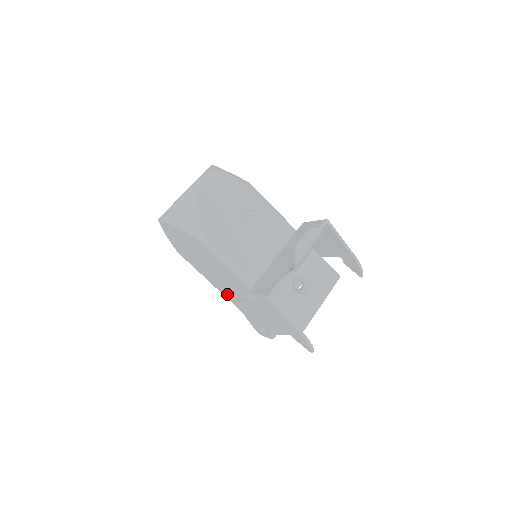
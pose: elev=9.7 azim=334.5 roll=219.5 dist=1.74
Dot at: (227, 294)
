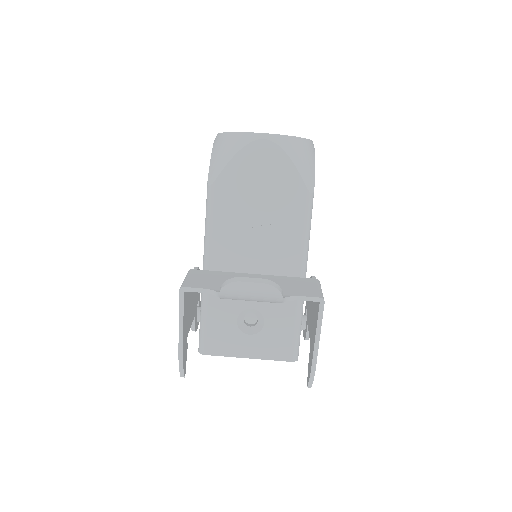
Dot at: occluded
